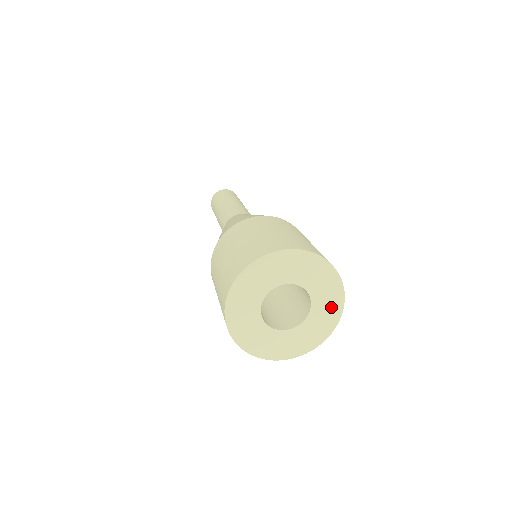
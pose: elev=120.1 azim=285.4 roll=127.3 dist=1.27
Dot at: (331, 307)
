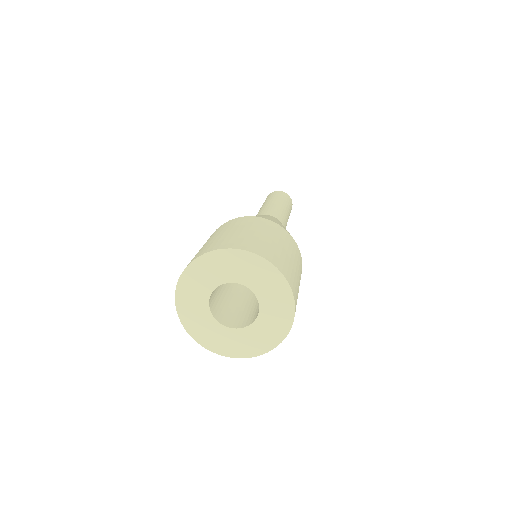
Dot at: (278, 324)
